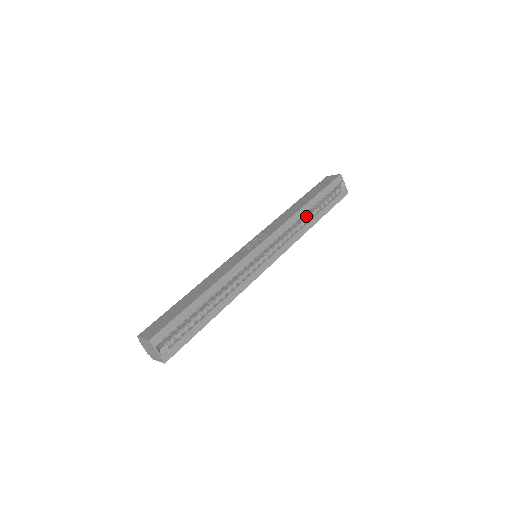
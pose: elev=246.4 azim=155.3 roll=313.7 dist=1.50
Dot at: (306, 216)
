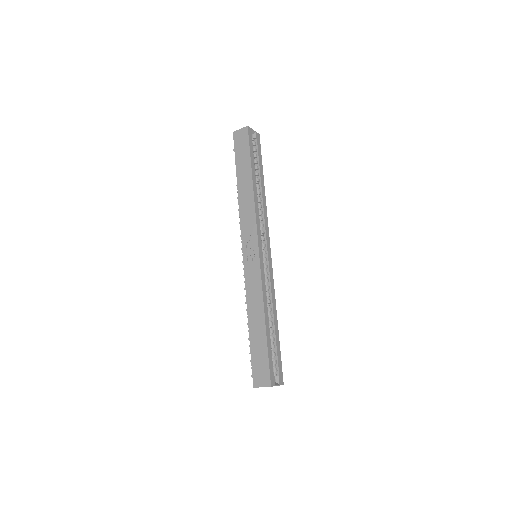
Dot at: occluded
